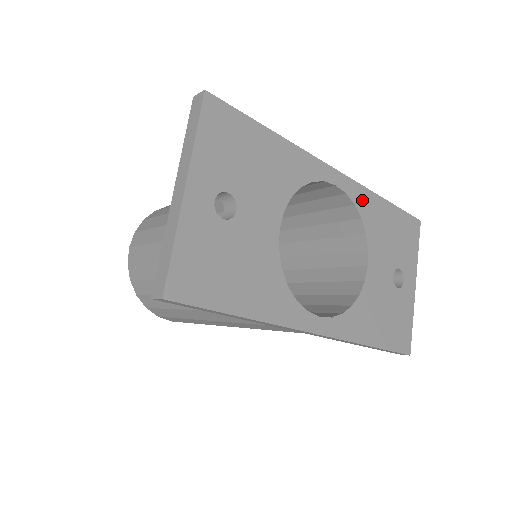
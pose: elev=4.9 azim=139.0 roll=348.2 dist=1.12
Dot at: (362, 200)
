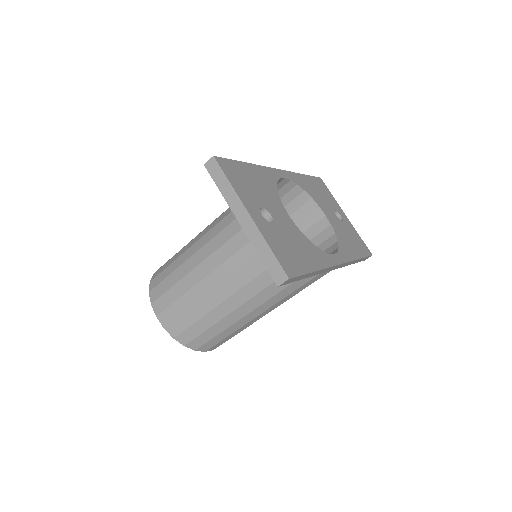
Dot at: (297, 180)
